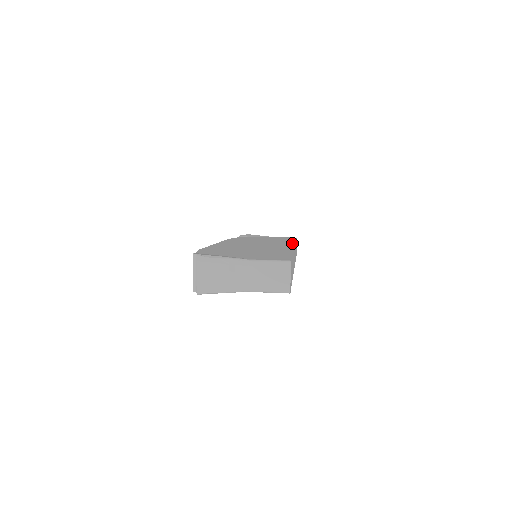
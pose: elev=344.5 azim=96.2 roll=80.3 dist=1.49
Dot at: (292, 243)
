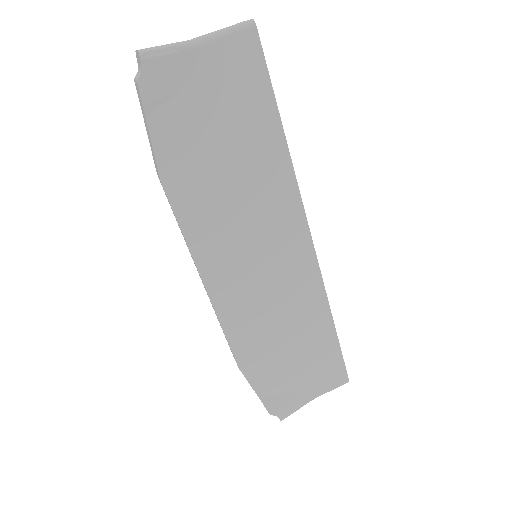
Dot at: (298, 207)
